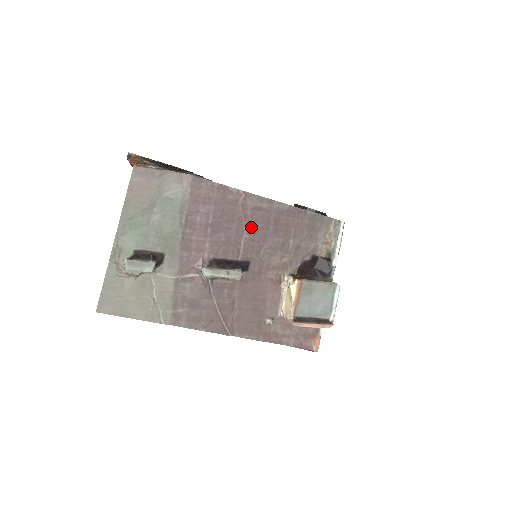
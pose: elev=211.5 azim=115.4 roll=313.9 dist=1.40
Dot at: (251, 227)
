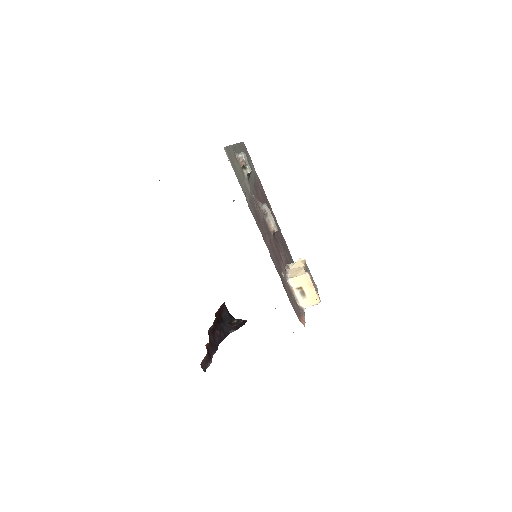
Dot at: occluded
